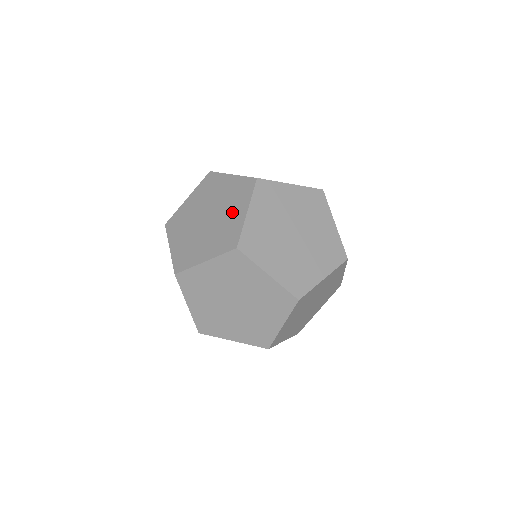
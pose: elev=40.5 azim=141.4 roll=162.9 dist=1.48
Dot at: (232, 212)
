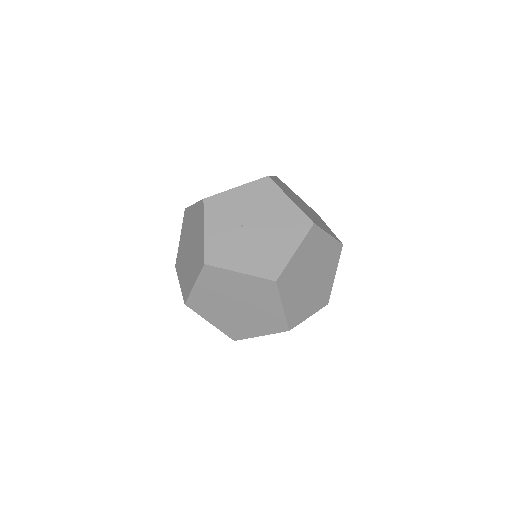
Dot at: (265, 306)
